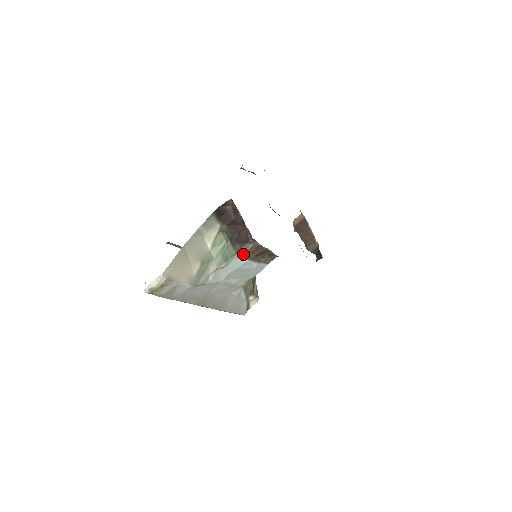
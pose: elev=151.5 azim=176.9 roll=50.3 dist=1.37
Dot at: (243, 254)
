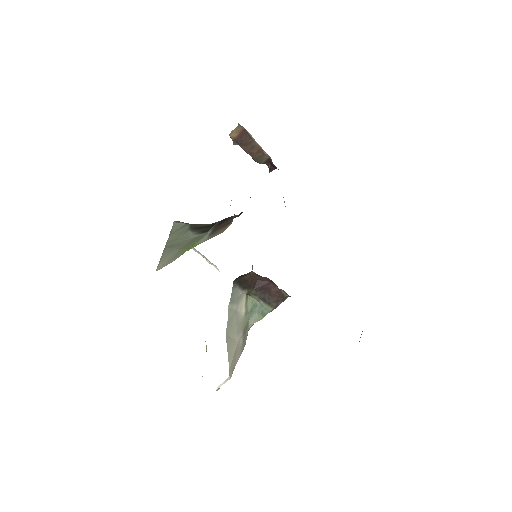
Dot at: occluded
